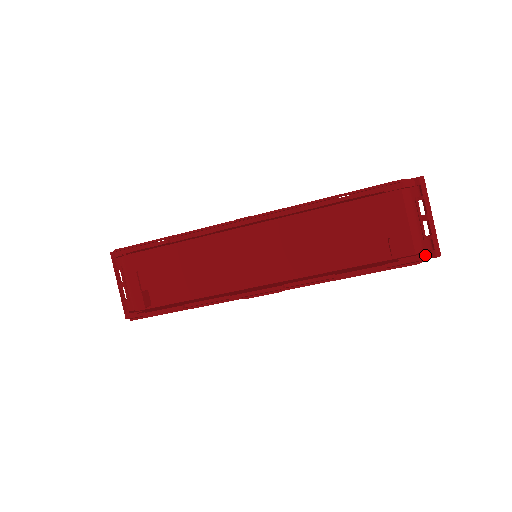
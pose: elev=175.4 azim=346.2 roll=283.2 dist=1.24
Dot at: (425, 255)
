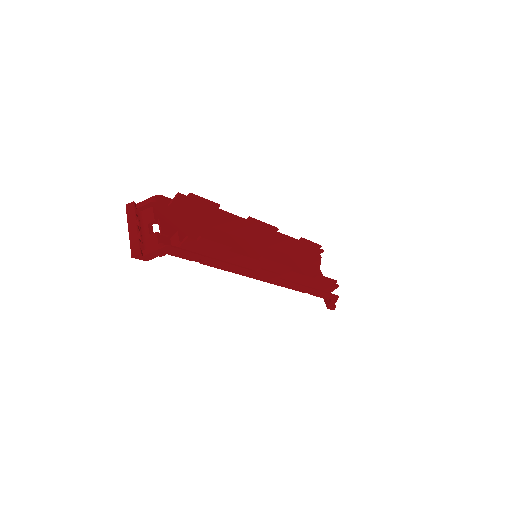
Dot at: occluded
